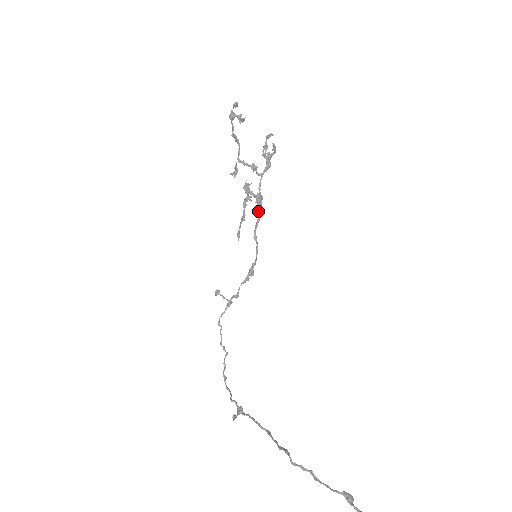
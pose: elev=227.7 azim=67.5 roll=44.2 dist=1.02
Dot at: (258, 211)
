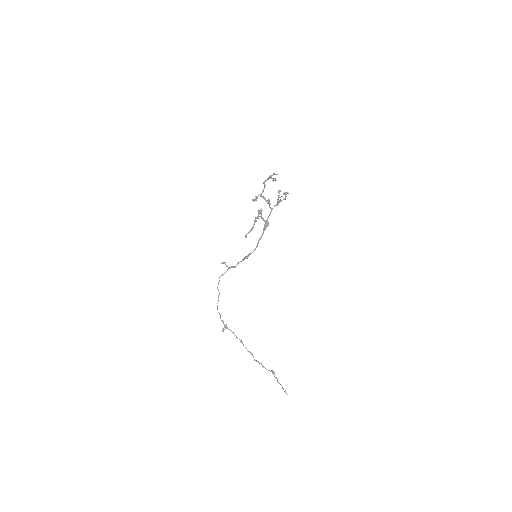
Dot at: (264, 230)
